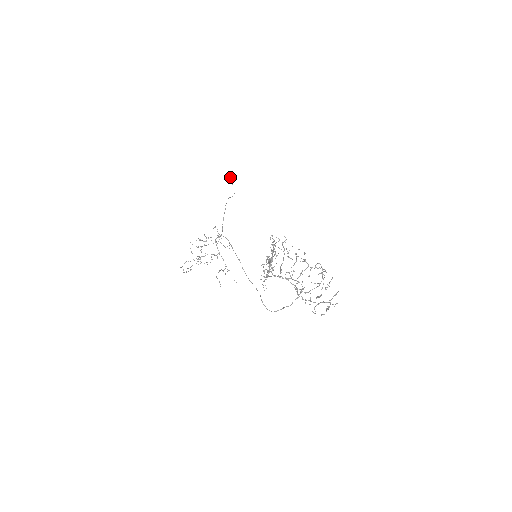
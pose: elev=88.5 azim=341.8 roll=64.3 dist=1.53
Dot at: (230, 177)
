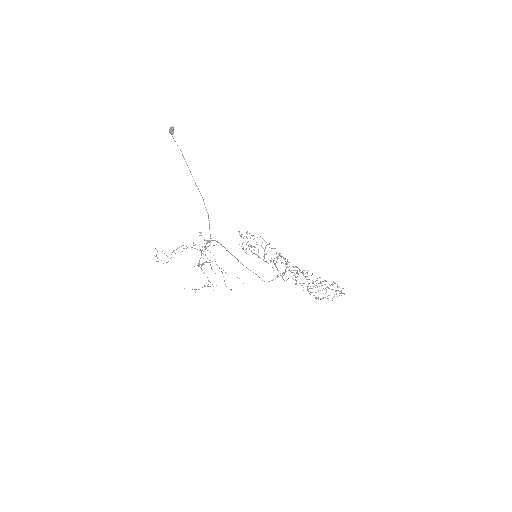
Dot at: (171, 134)
